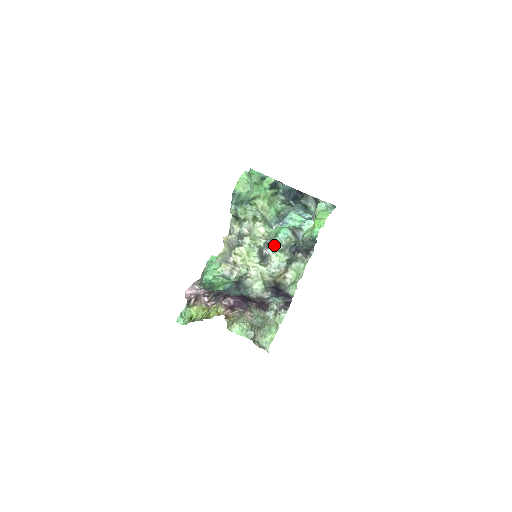
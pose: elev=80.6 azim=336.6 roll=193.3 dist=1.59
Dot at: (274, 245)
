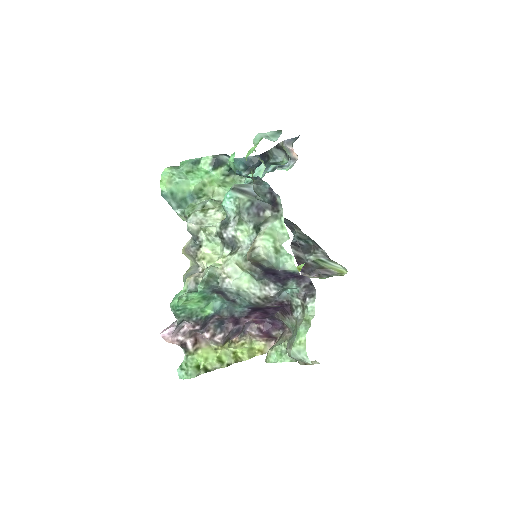
Dot at: (231, 221)
